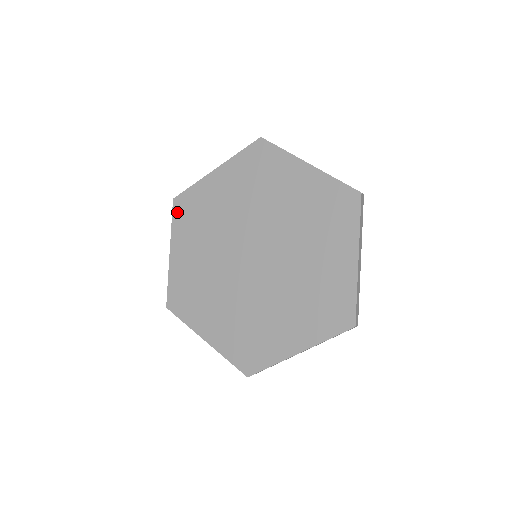
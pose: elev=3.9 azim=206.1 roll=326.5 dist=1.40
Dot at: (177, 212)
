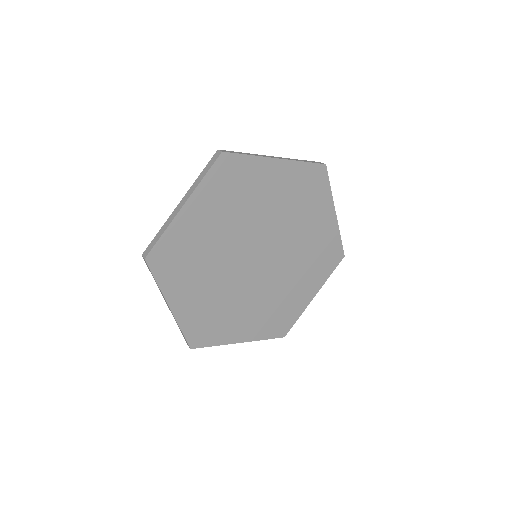
Dot at: (158, 268)
